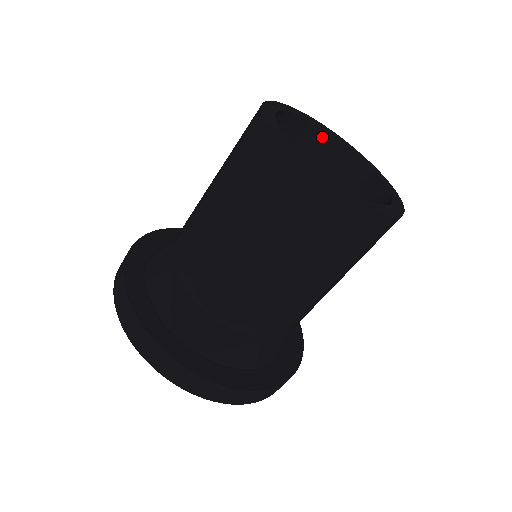
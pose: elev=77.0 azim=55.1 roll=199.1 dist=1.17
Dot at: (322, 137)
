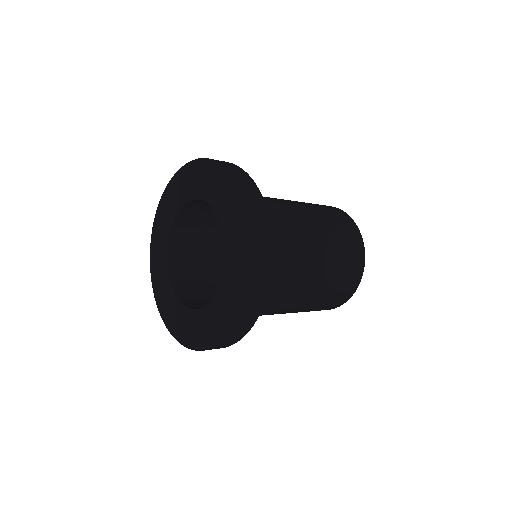
Dot at: occluded
